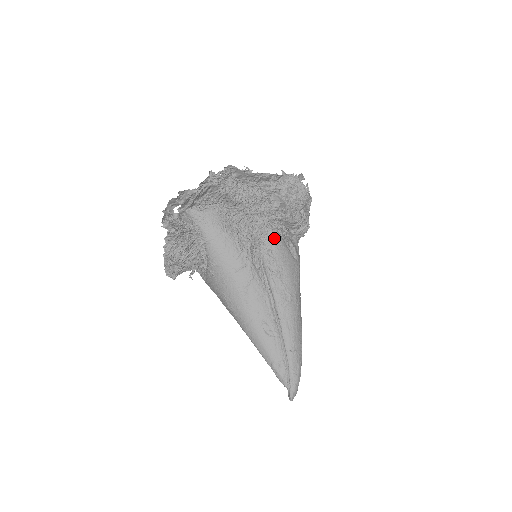
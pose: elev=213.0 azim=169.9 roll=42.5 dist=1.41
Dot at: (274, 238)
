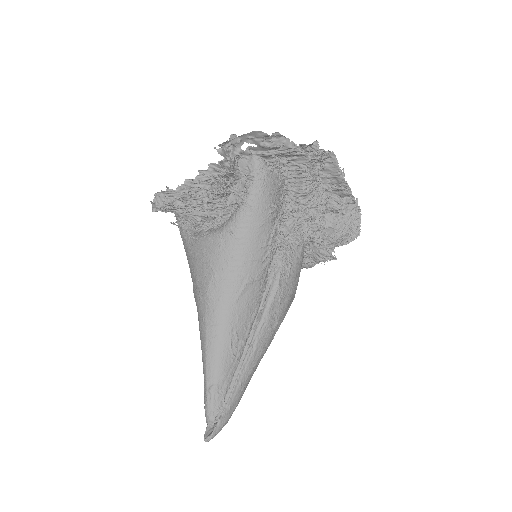
Dot at: (300, 255)
